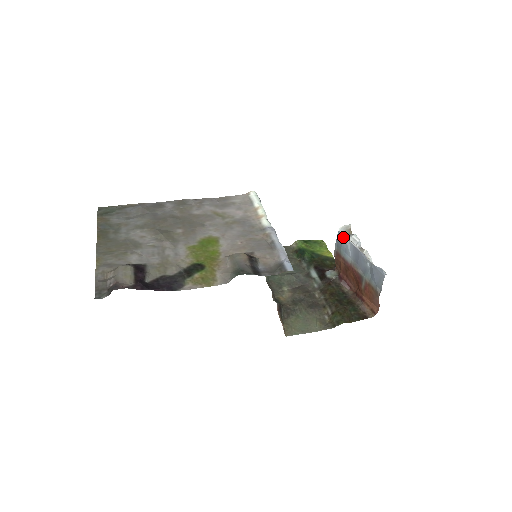
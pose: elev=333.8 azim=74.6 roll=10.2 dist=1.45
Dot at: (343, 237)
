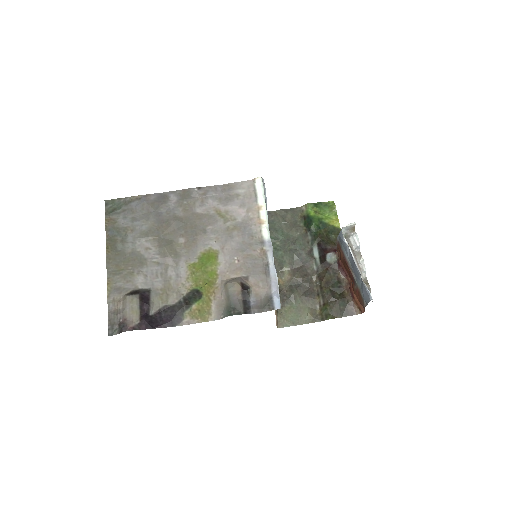
Dot at: (344, 239)
